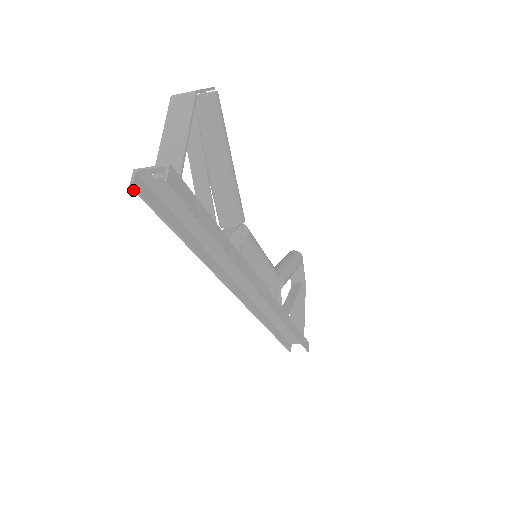
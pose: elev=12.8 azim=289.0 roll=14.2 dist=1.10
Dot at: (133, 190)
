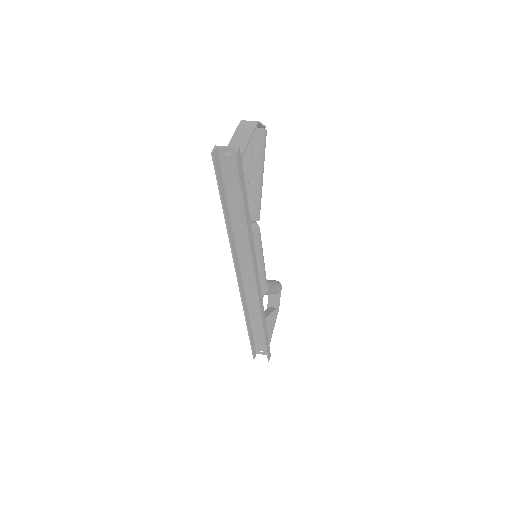
Dot at: (212, 156)
